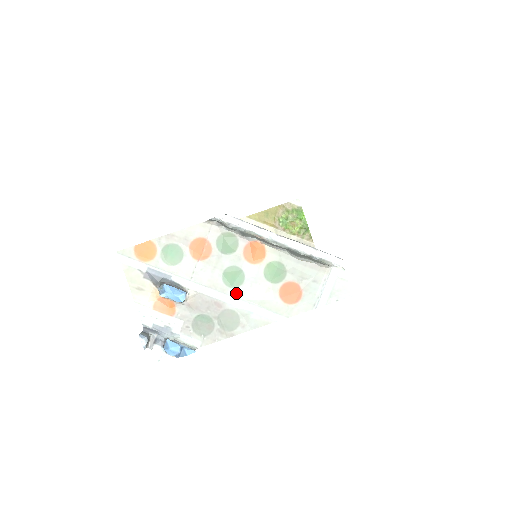
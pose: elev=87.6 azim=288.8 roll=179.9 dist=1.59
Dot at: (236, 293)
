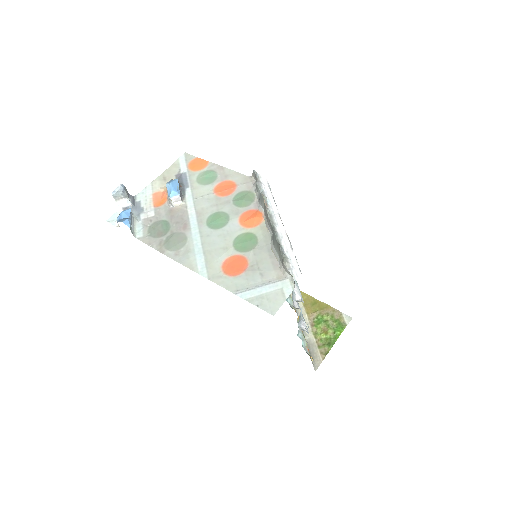
Dot at: (205, 231)
